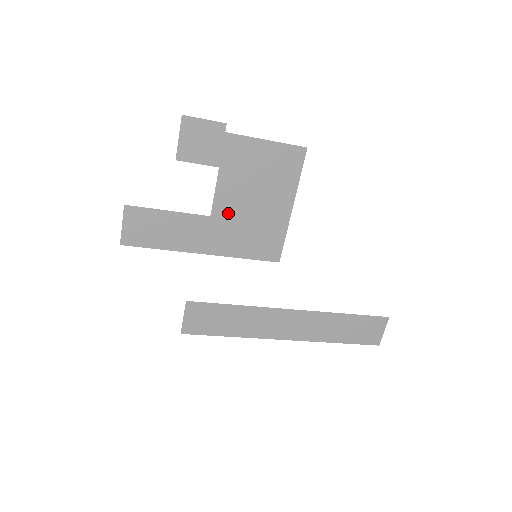
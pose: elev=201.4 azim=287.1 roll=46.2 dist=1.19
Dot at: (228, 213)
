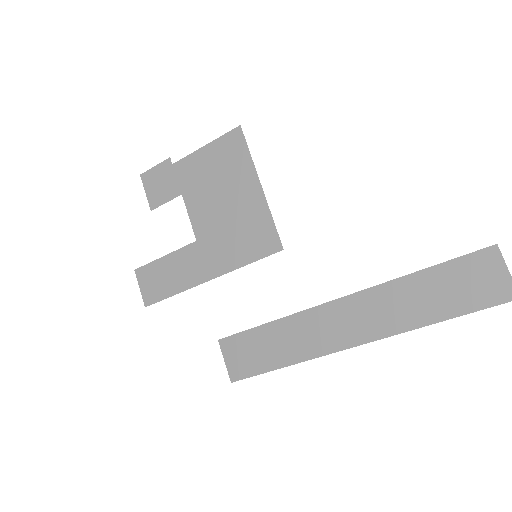
Dot at: (209, 229)
